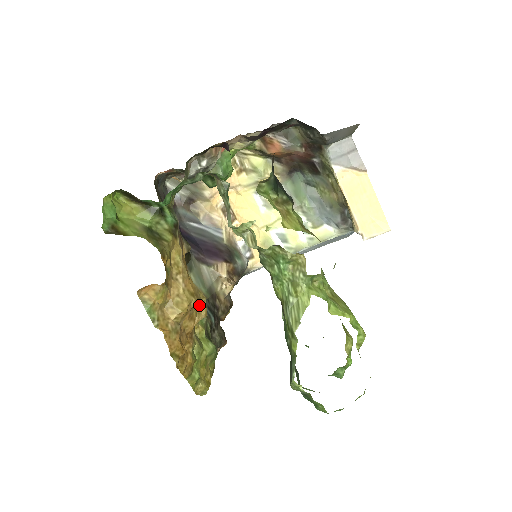
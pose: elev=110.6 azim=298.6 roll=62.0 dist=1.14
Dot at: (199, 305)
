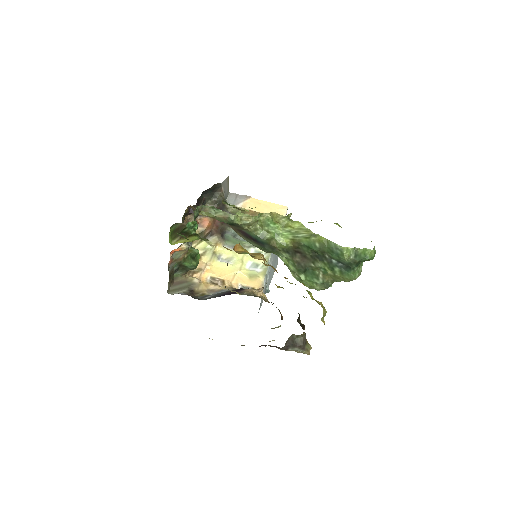
Dot at: occluded
